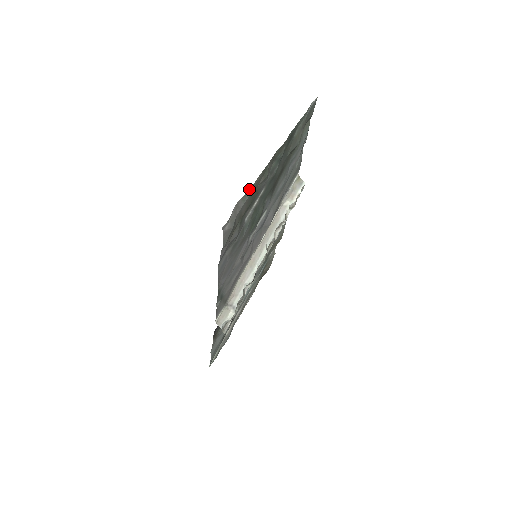
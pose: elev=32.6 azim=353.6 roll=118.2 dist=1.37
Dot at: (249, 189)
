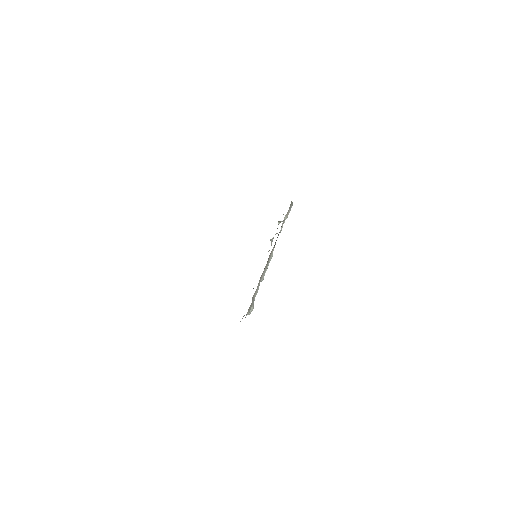
Dot at: occluded
